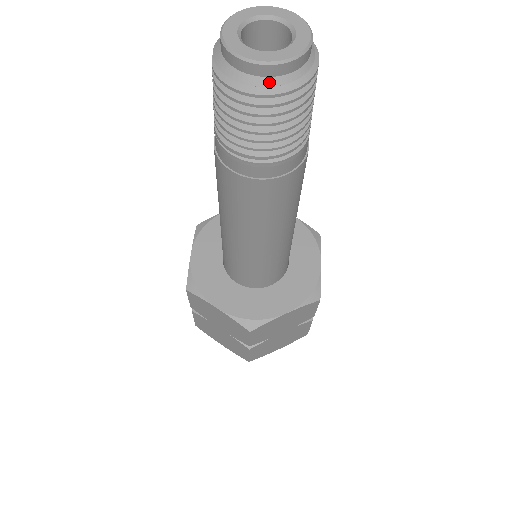
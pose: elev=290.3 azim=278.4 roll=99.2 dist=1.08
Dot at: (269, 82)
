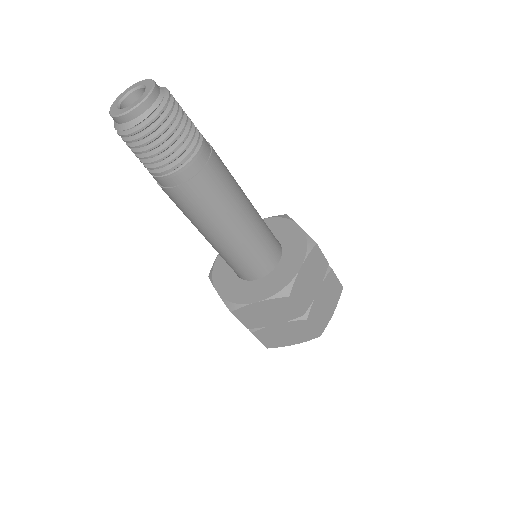
Dot at: (149, 112)
